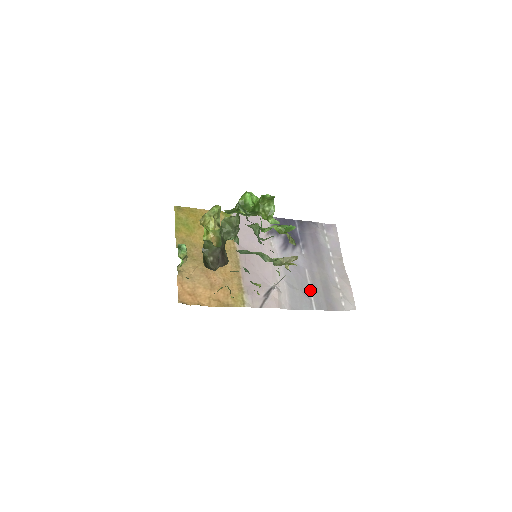
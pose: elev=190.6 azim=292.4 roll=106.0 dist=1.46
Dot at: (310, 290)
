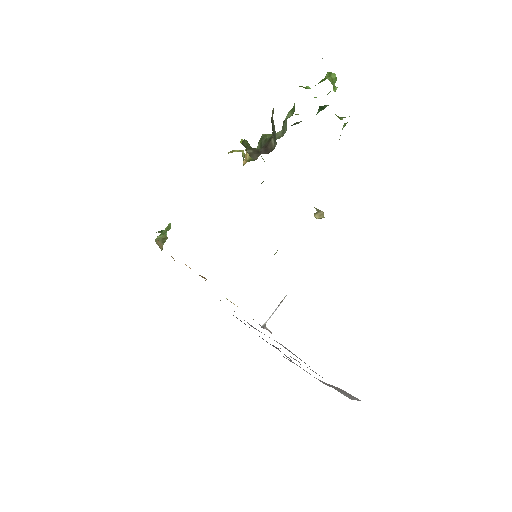
Dot at: occluded
